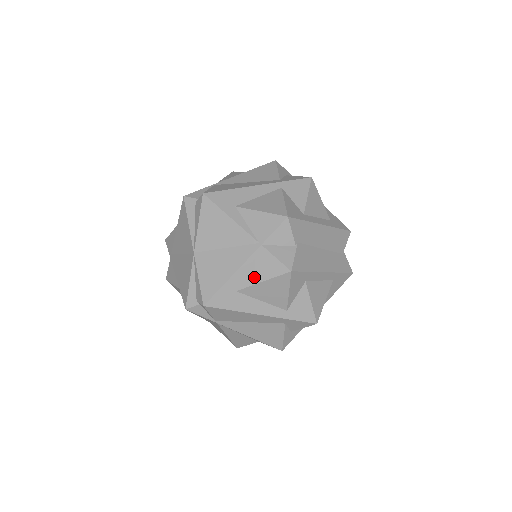
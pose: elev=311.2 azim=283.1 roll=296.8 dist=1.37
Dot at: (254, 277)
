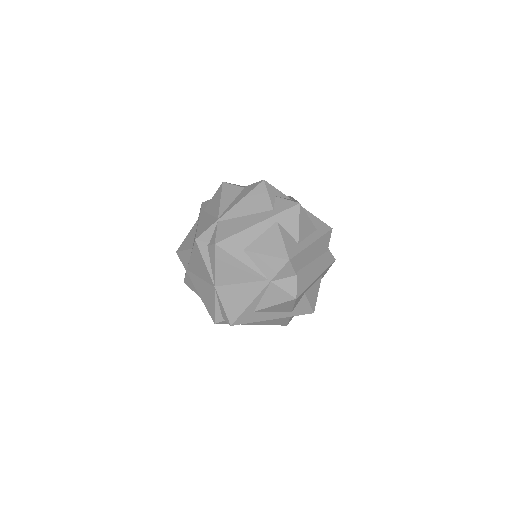
Dot at: (267, 303)
